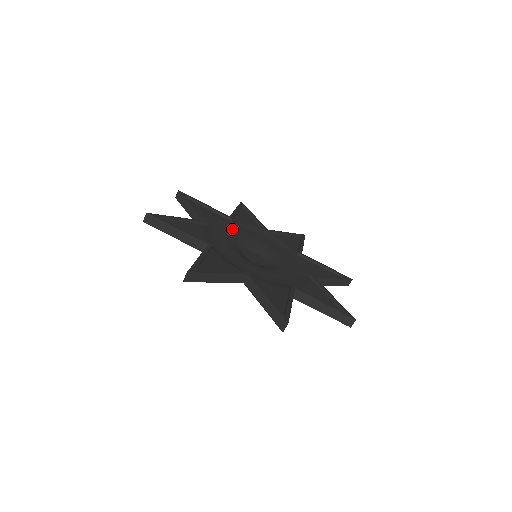
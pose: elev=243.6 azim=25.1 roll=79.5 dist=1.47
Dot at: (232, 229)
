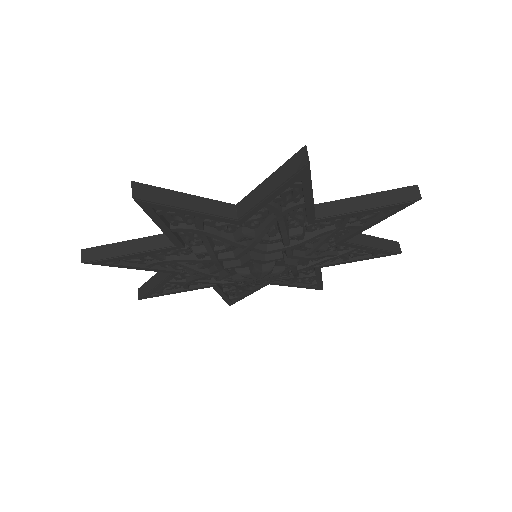
Dot at: occluded
